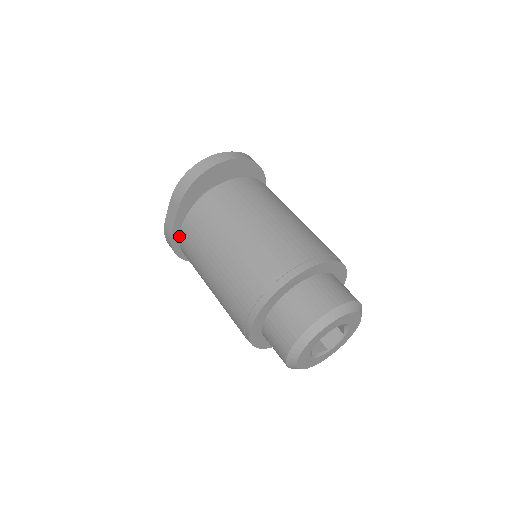
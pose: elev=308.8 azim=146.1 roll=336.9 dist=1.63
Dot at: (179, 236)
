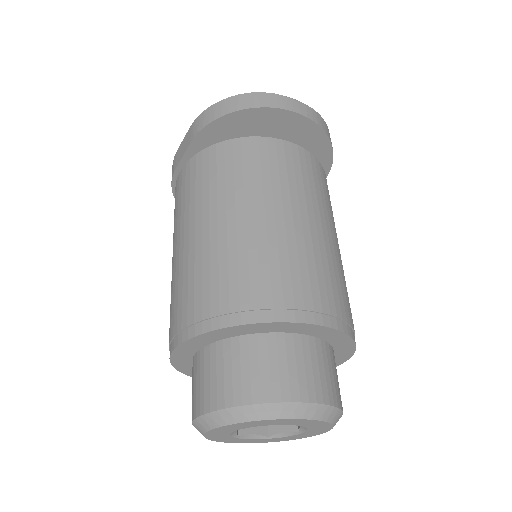
Dot at: (176, 180)
